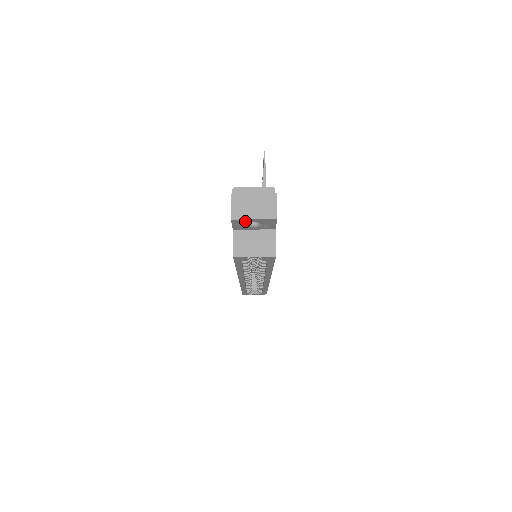
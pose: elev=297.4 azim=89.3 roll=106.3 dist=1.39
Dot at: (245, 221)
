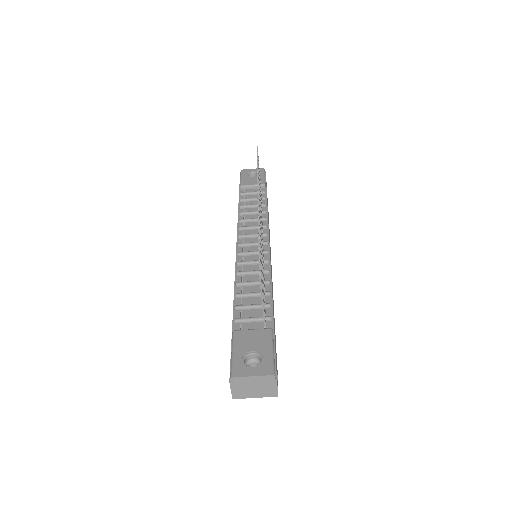
Dot at: occluded
